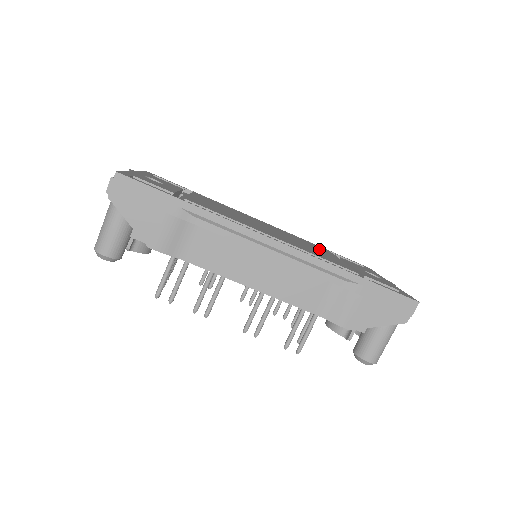
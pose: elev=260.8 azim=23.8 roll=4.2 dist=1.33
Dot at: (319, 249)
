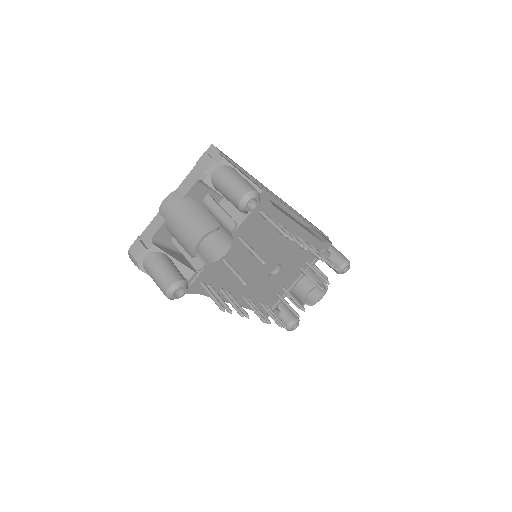
Dot at: occluded
